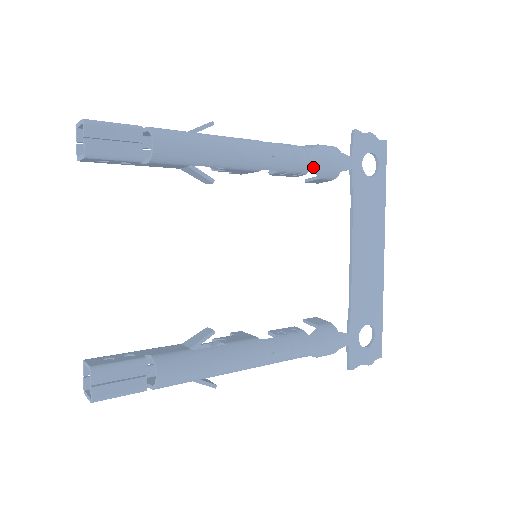
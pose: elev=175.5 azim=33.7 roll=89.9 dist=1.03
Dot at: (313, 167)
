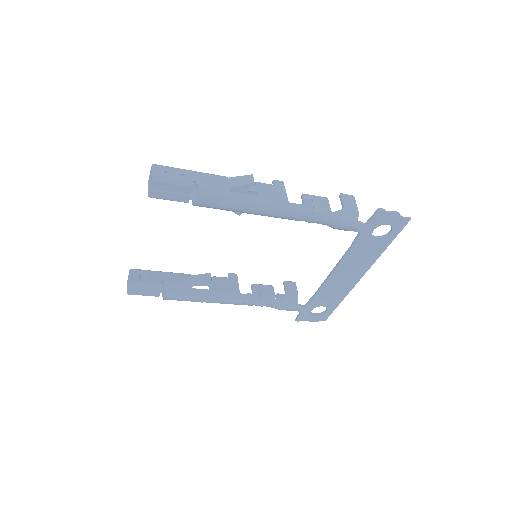
Dot at: (326, 224)
